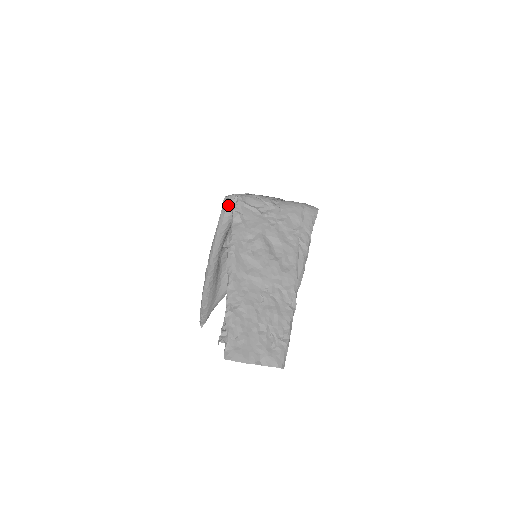
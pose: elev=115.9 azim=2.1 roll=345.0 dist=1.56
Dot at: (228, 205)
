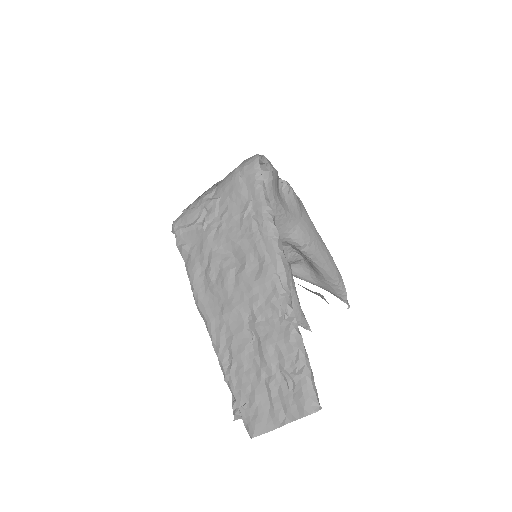
Dot at: occluded
